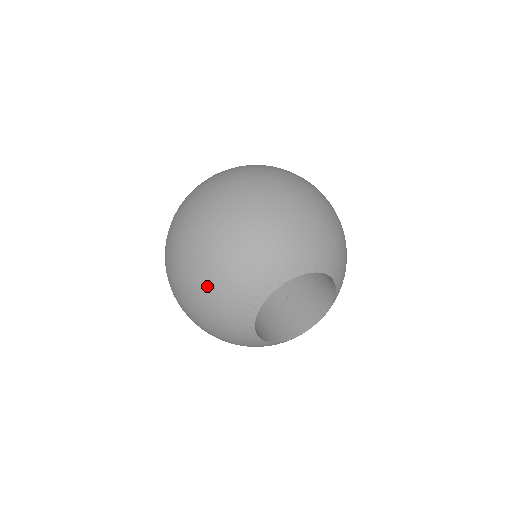
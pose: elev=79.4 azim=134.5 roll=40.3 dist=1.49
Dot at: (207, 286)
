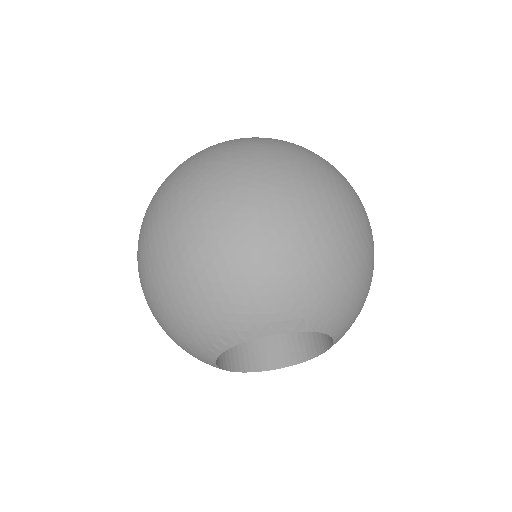
Dot at: (171, 300)
